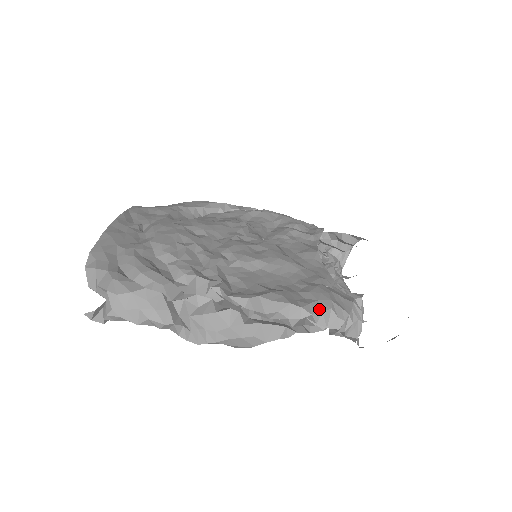
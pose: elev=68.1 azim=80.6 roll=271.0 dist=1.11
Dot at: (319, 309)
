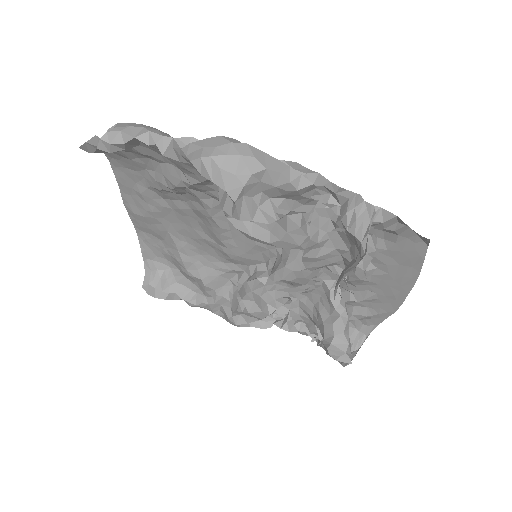
Dot at: (327, 181)
